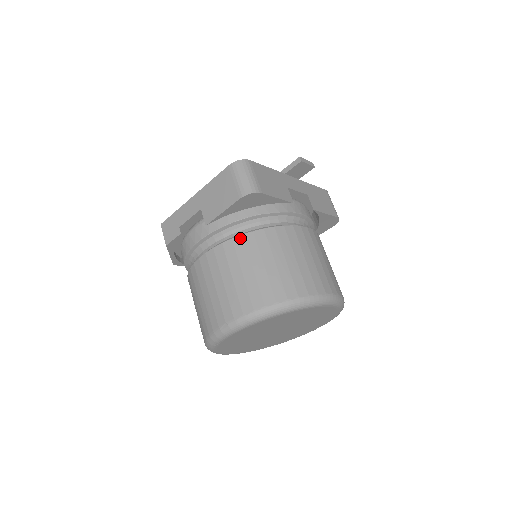
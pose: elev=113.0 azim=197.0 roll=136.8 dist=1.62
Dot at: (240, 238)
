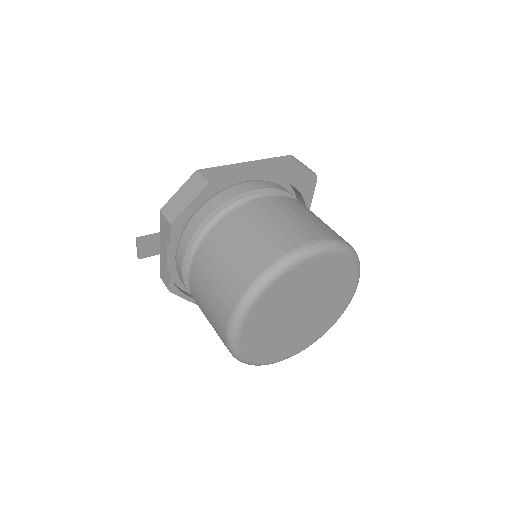
Dot at: occluded
